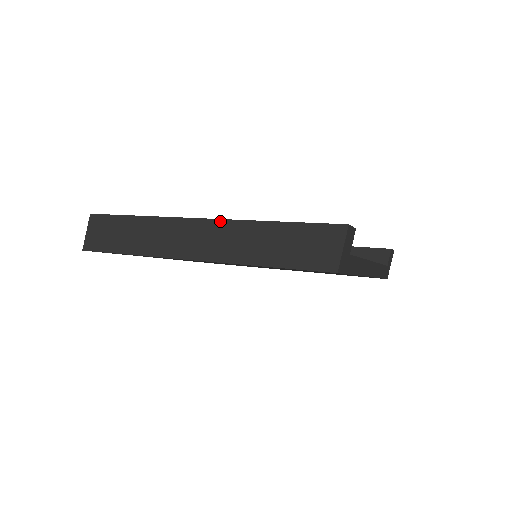
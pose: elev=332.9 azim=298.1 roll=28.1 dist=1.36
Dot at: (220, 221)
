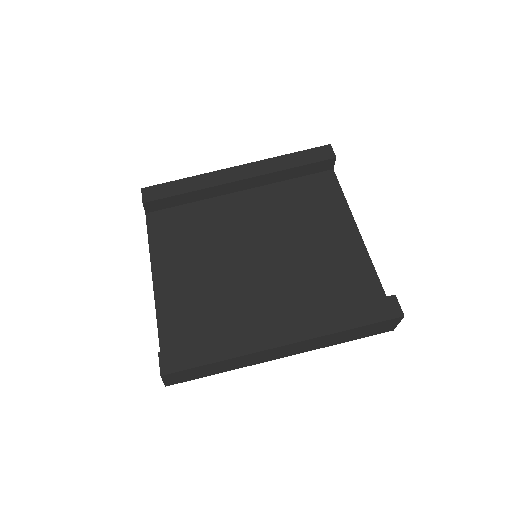
Dot at: (301, 342)
